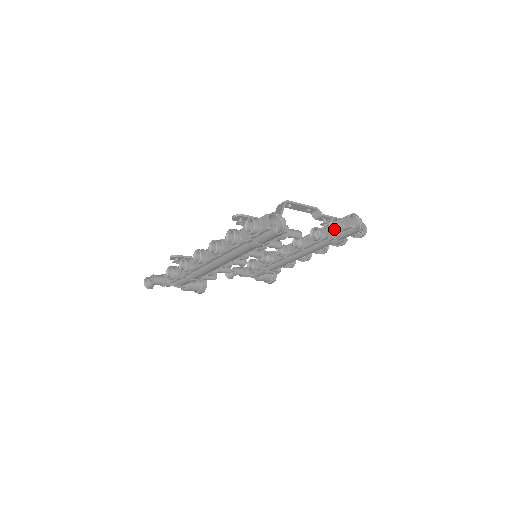
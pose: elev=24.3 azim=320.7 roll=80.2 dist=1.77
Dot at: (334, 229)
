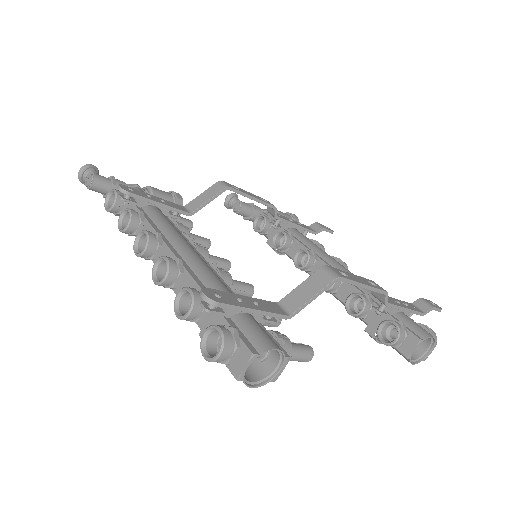
Dot at: (382, 338)
